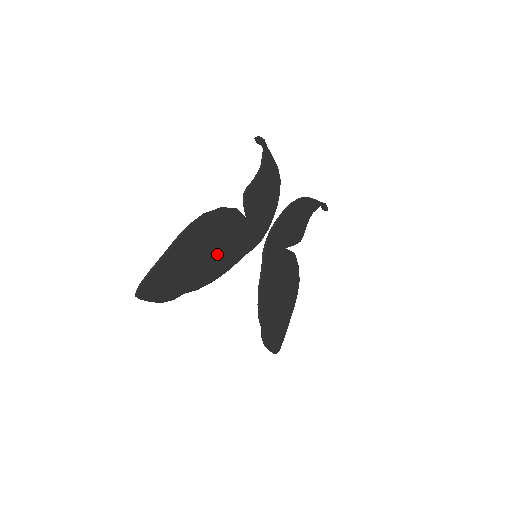
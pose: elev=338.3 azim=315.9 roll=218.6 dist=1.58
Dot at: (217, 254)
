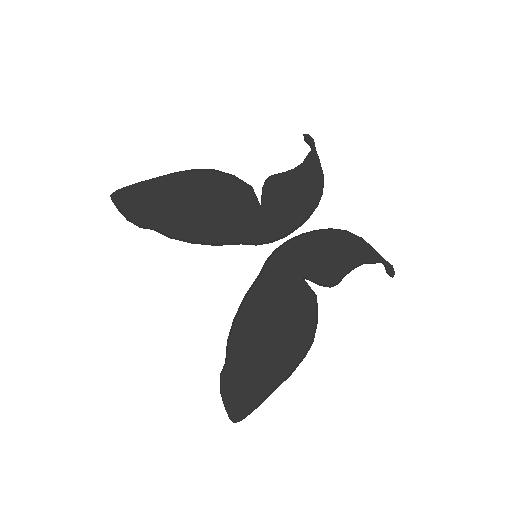
Dot at: (207, 216)
